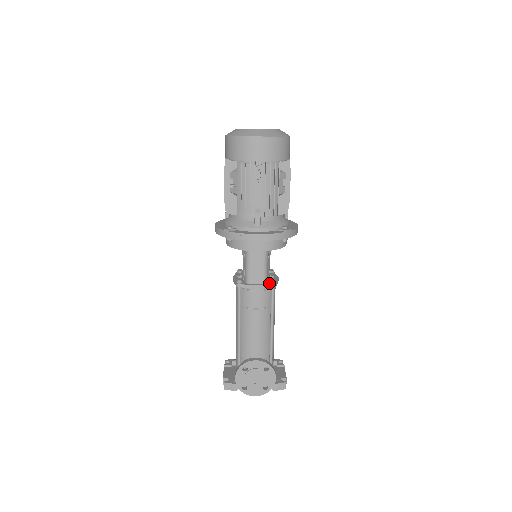
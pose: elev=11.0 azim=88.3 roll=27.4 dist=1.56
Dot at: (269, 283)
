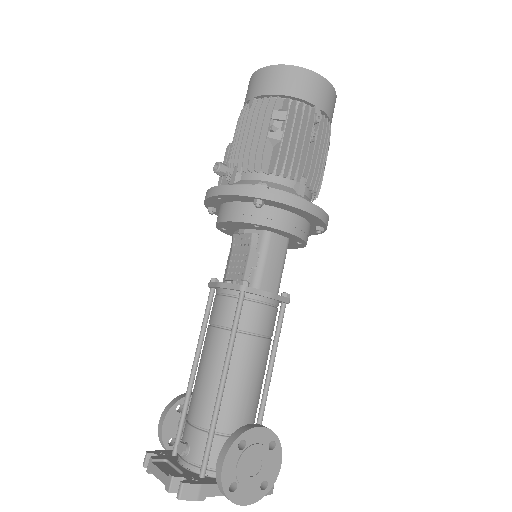
Dot at: (282, 296)
